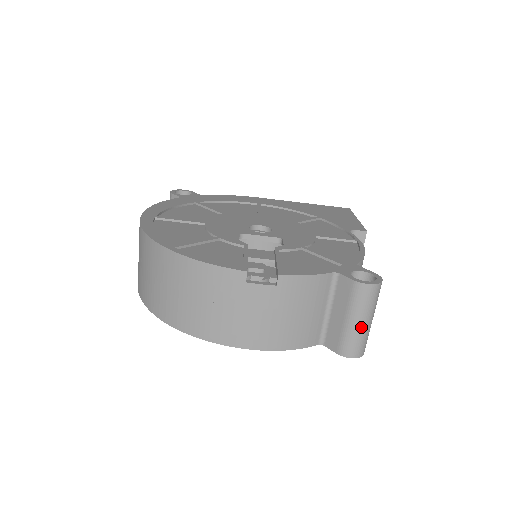
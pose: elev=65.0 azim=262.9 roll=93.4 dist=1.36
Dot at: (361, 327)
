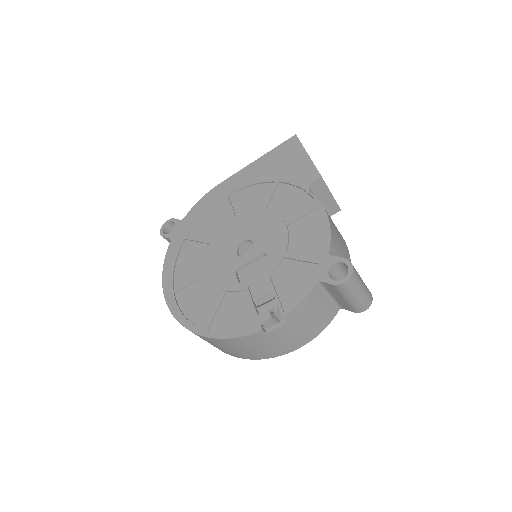
Dot at: (359, 298)
